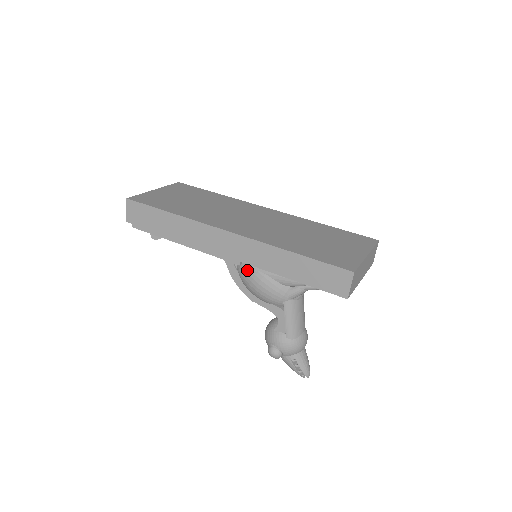
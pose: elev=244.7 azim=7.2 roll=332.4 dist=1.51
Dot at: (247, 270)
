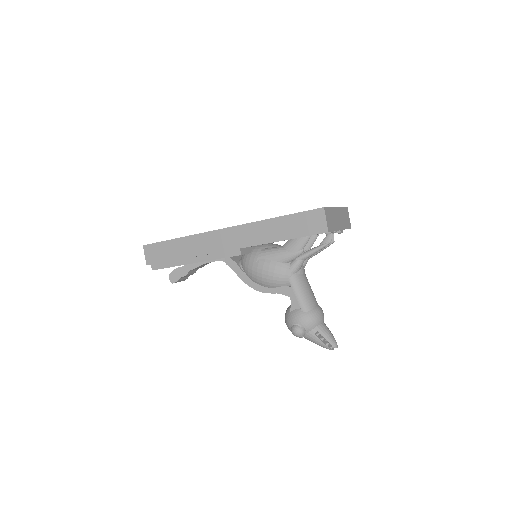
Dot at: (250, 264)
